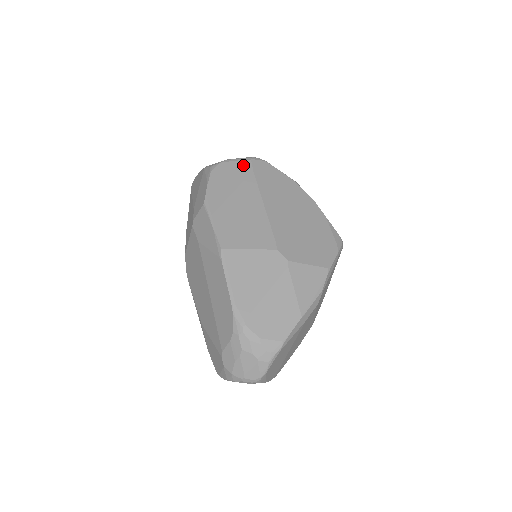
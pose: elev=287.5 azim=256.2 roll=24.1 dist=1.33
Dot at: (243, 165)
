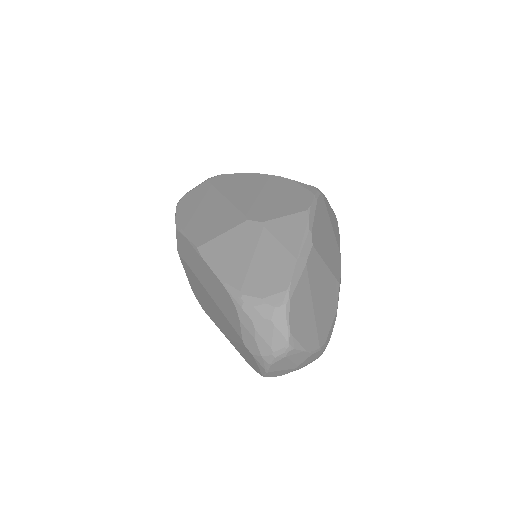
Dot at: (202, 186)
